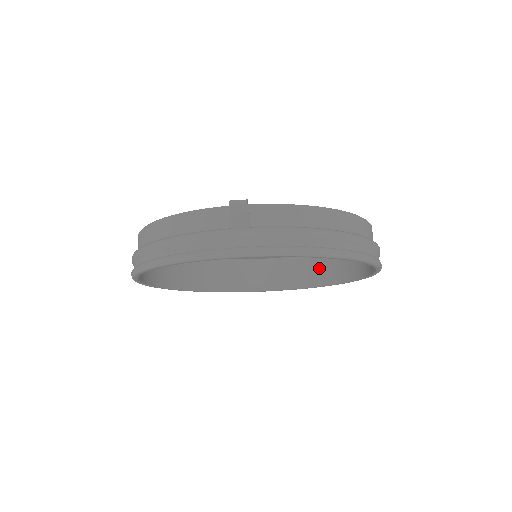
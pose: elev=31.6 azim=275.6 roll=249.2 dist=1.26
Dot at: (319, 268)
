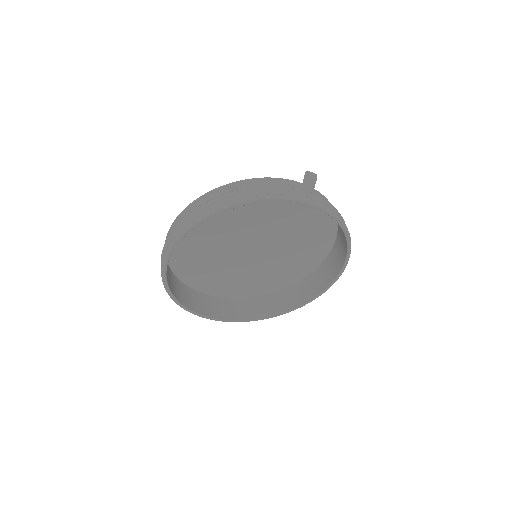
Dot at: (264, 305)
